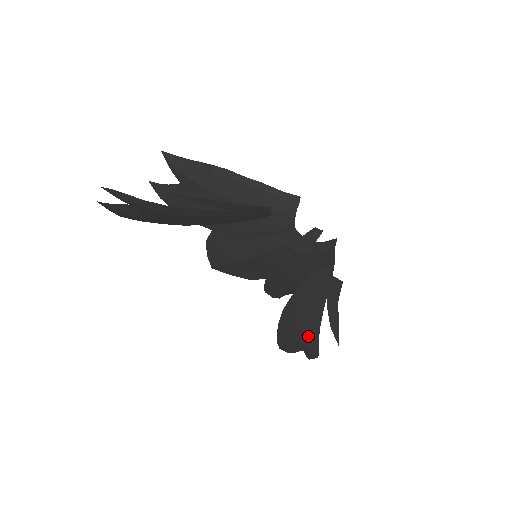
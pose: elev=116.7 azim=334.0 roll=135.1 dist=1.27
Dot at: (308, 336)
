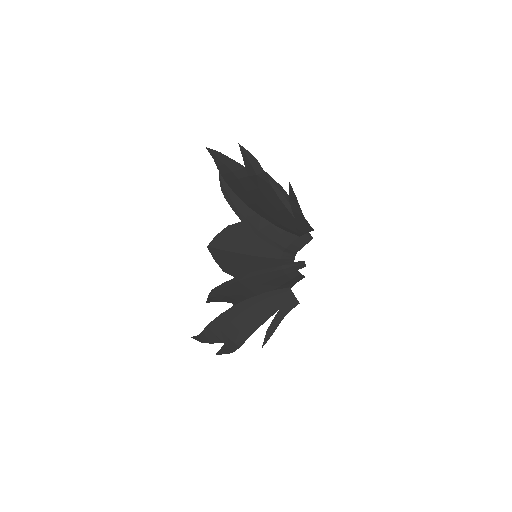
Dot at: (243, 331)
